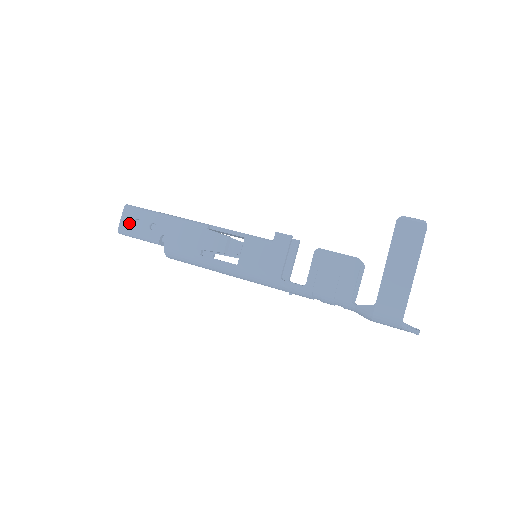
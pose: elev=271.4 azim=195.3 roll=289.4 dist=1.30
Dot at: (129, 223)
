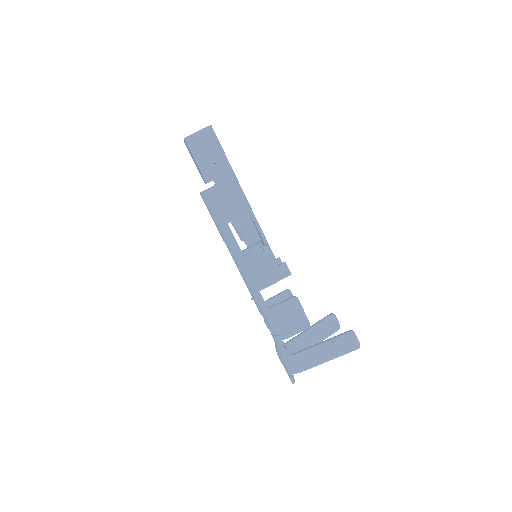
Dot at: (200, 143)
